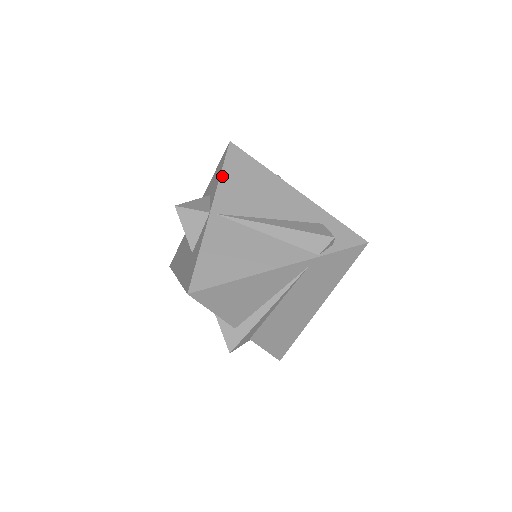
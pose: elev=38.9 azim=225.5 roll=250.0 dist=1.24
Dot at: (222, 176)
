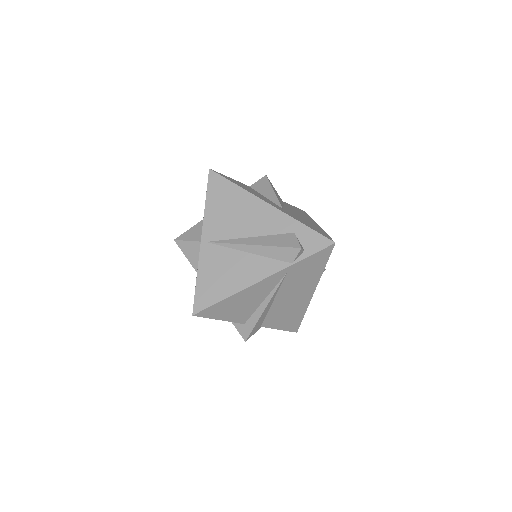
Dot at: (206, 205)
